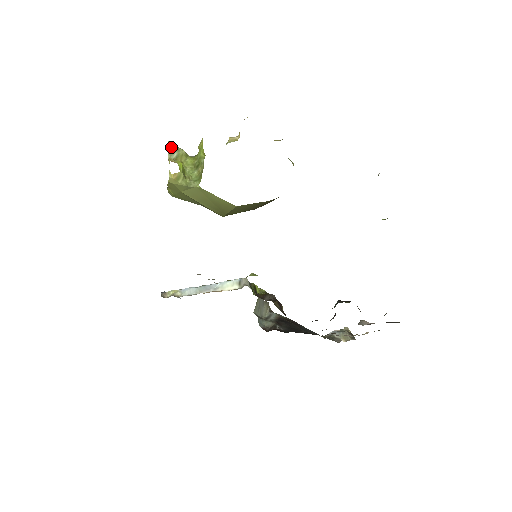
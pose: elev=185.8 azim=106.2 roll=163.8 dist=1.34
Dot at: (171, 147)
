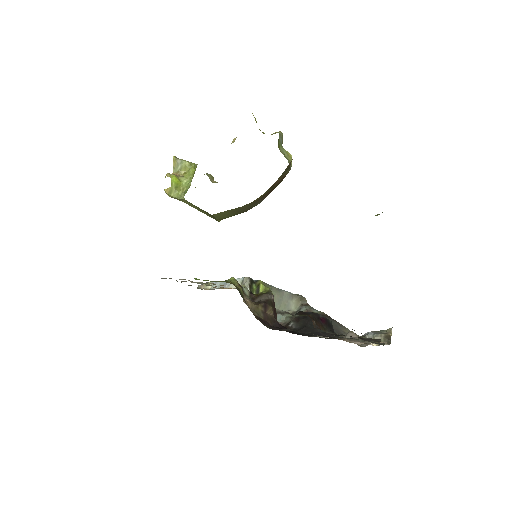
Dot at: (174, 161)
